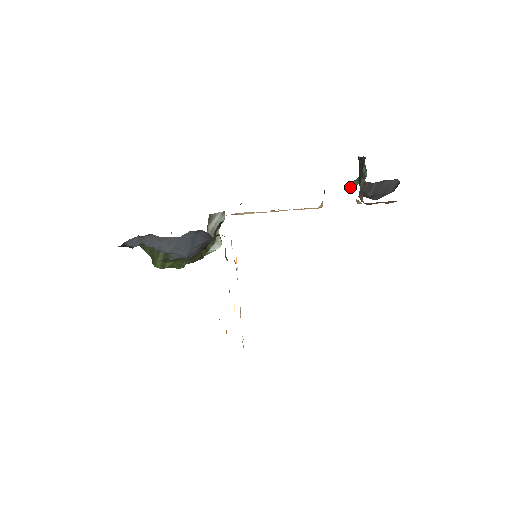
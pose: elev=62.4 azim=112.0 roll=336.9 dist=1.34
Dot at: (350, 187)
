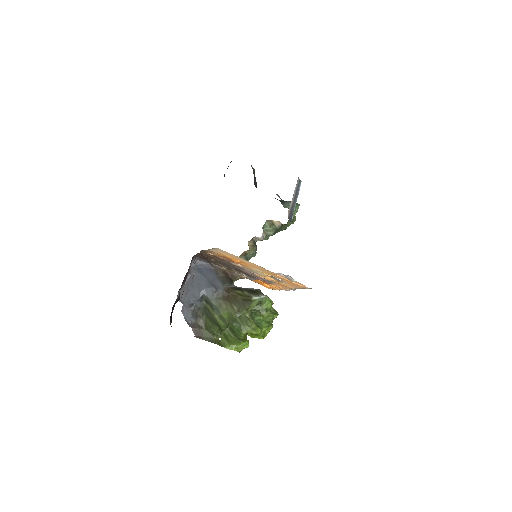
Dot at: occluded
